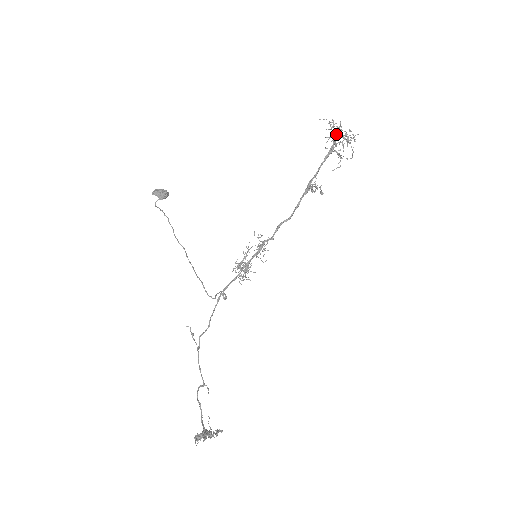
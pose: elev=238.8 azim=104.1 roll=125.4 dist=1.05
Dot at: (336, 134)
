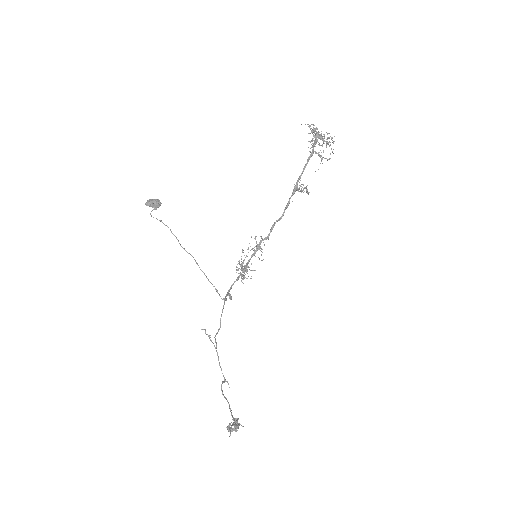
Dot at: (316, 137)
